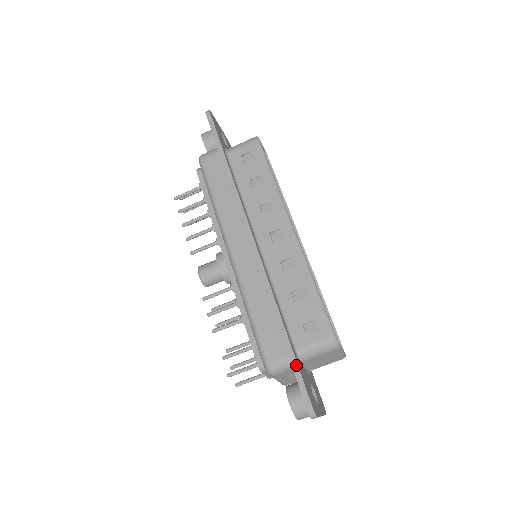
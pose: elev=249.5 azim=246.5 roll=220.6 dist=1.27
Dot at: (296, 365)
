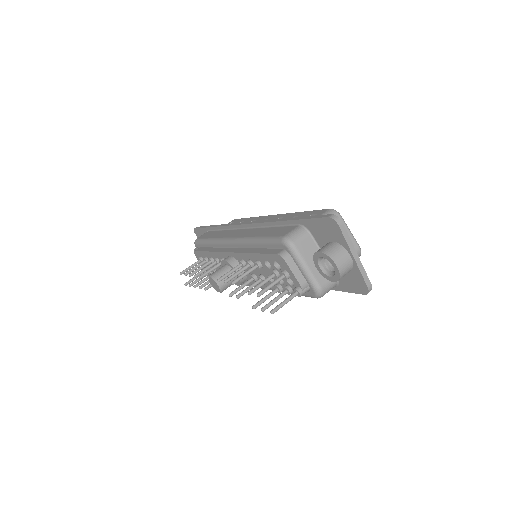
Dot at: (306, 217)
